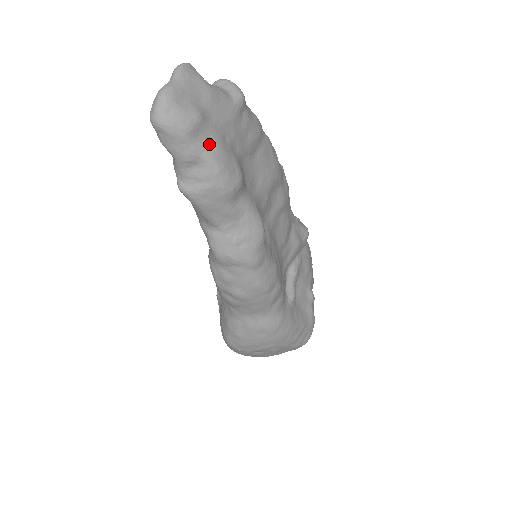
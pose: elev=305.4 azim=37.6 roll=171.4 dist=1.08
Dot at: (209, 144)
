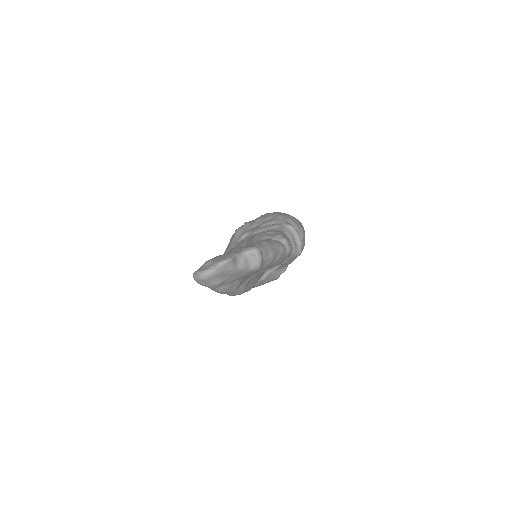
Dot at: (221, 286)
